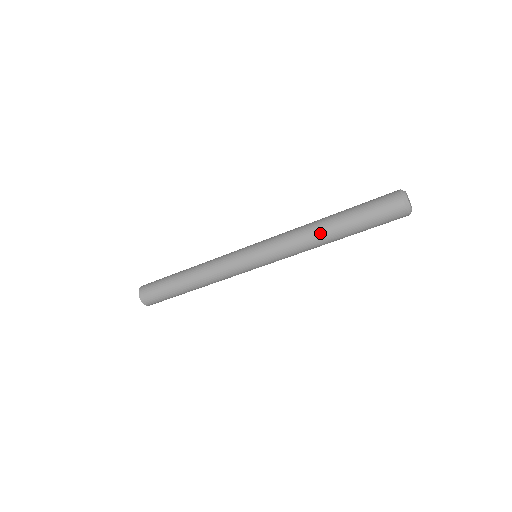
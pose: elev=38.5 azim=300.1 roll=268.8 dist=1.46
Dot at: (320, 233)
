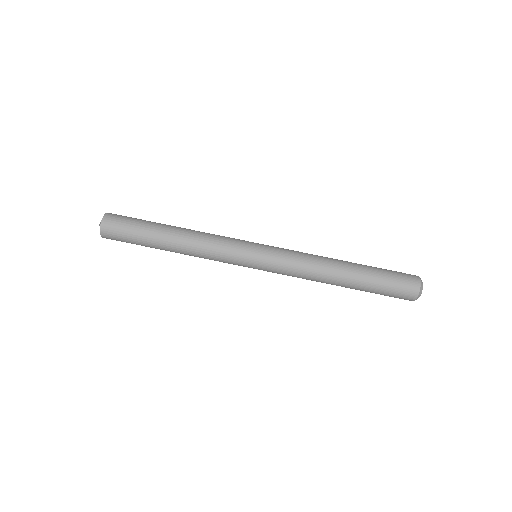
Dot at: (336, 267)
